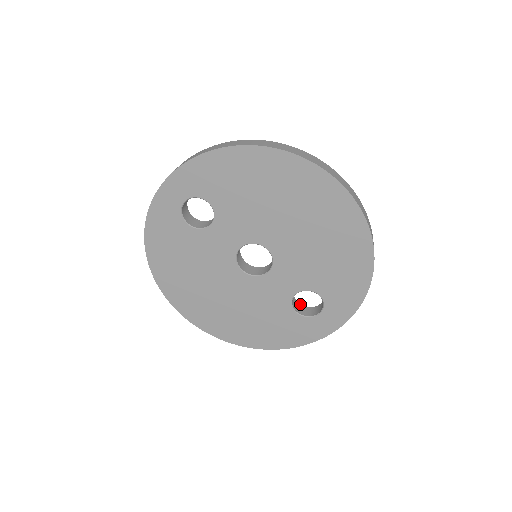
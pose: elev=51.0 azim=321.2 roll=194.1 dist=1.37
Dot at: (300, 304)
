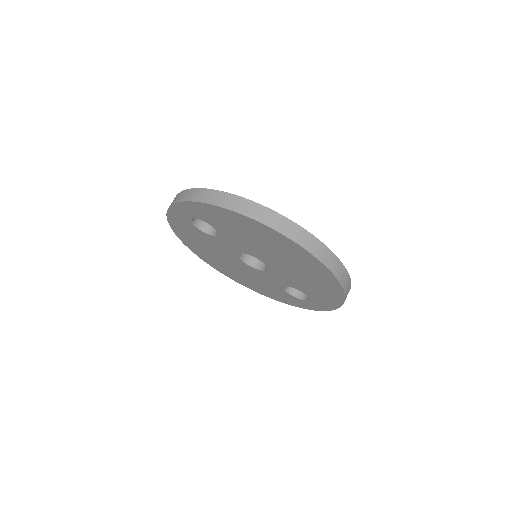
Dot at: occluded
